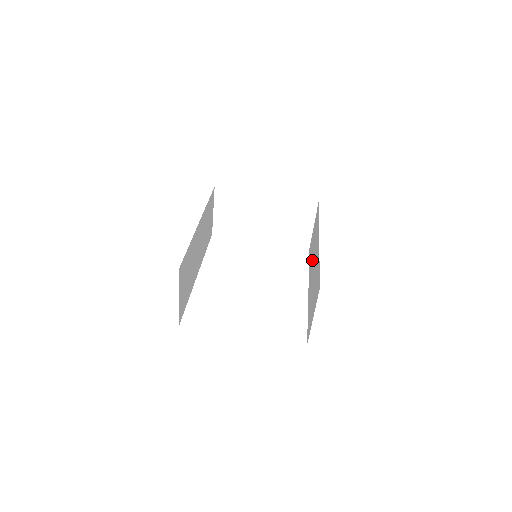
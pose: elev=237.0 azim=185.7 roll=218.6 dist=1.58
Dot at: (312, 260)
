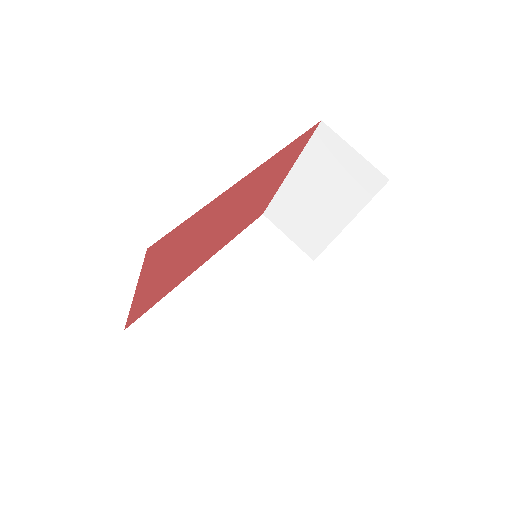
Dot at: occluded
